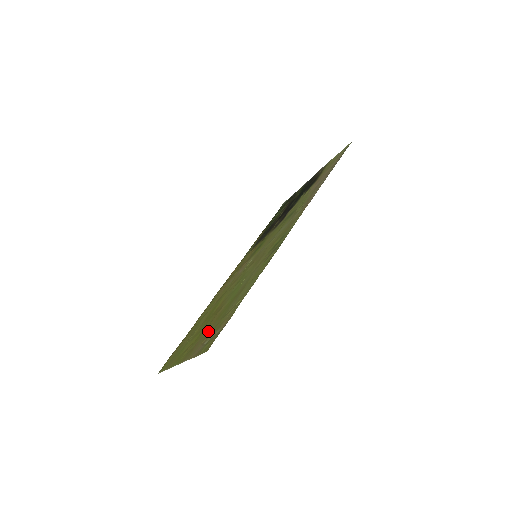
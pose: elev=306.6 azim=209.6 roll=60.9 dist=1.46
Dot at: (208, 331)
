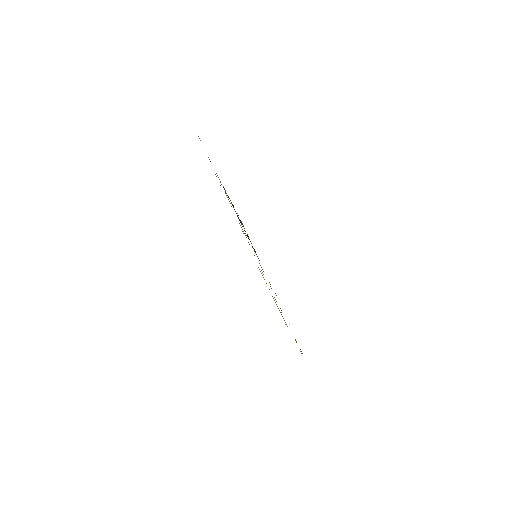
Dot at: occluded
